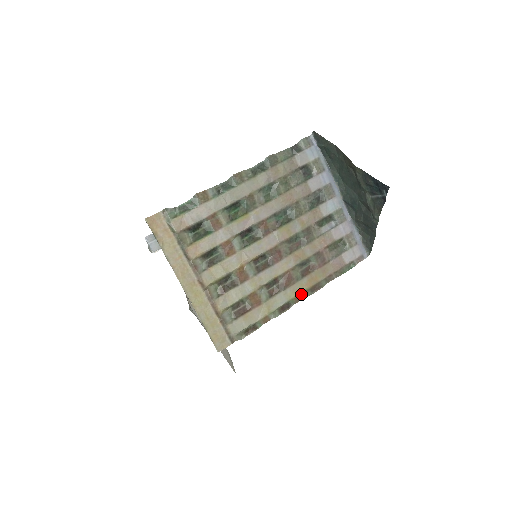
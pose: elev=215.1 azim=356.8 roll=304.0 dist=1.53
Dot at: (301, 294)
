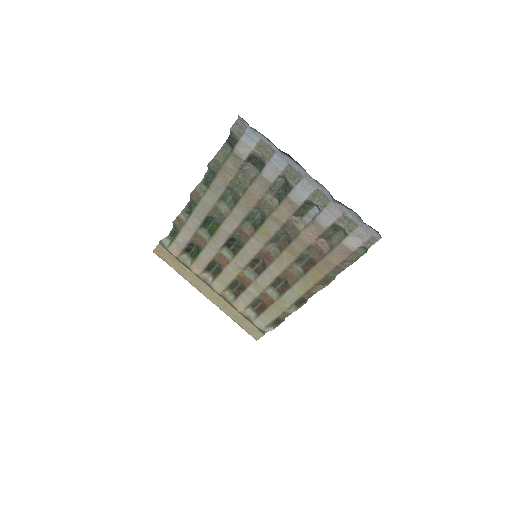
Dot at: (310, 289)
